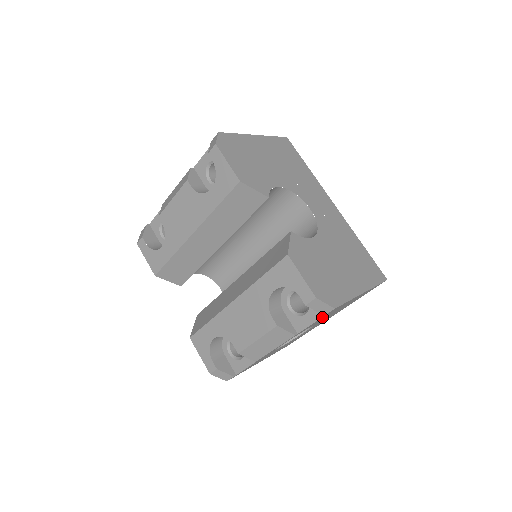
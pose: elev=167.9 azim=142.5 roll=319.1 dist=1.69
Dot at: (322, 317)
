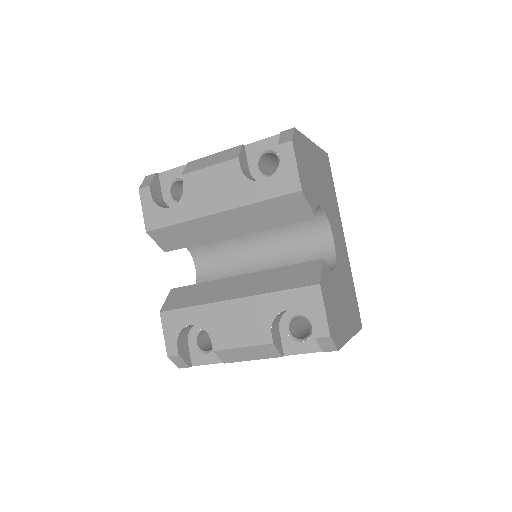
Dot at: (318, 351)
